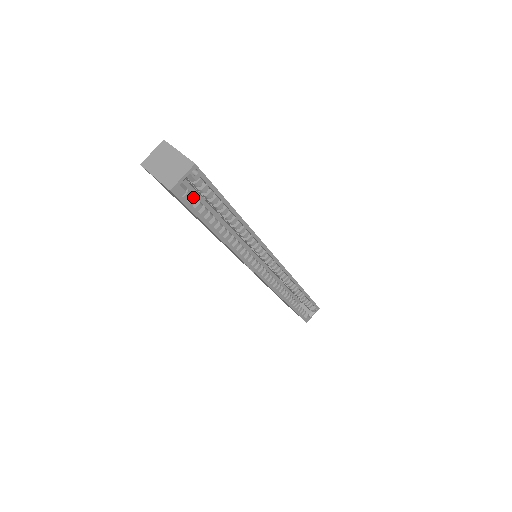
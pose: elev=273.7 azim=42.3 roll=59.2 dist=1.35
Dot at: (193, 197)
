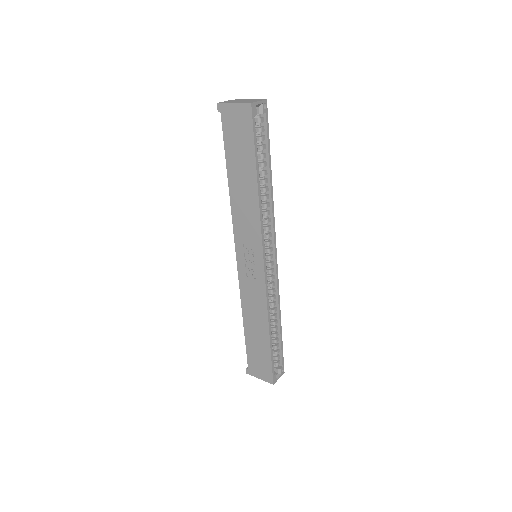
Dot at: (255, 129)
